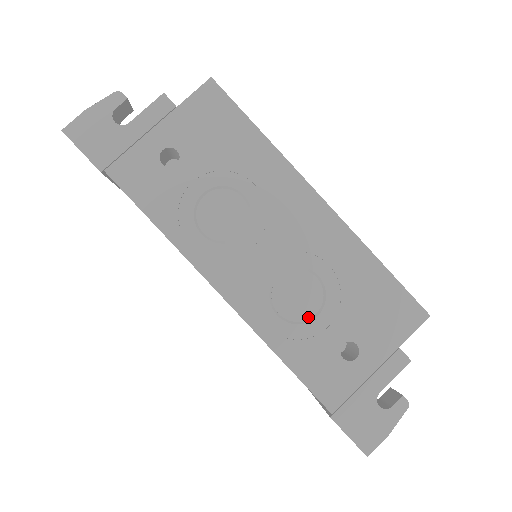
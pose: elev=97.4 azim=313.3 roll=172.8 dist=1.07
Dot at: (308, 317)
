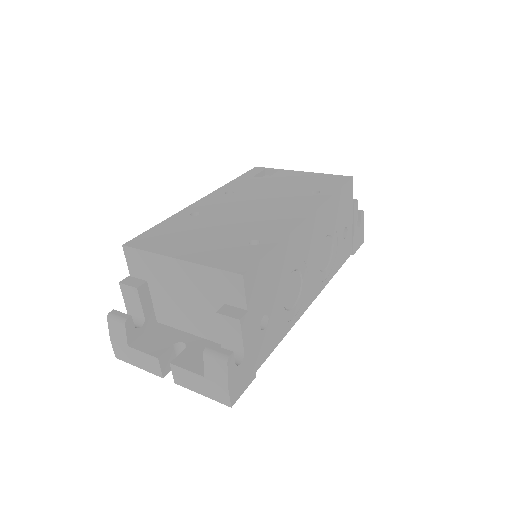
Dot at: (331, 251)
